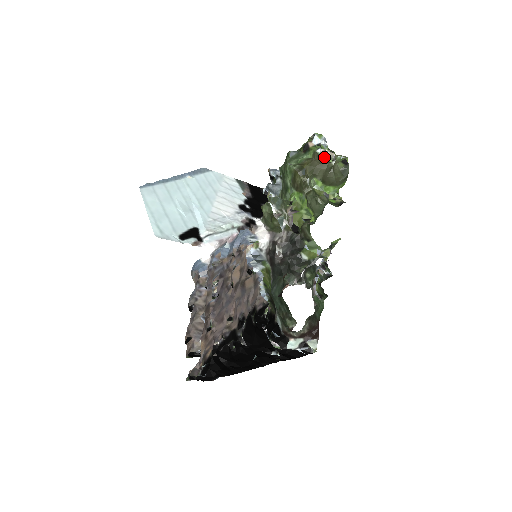
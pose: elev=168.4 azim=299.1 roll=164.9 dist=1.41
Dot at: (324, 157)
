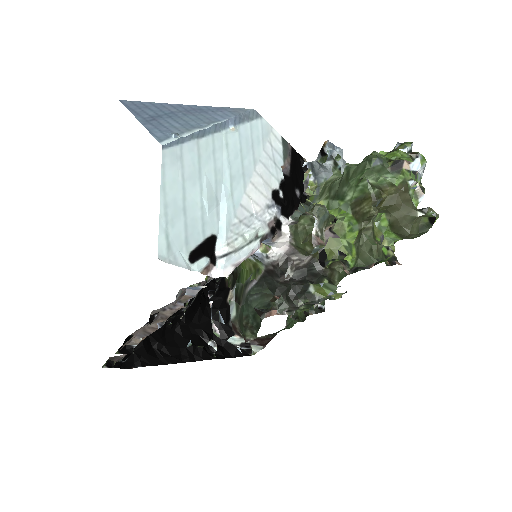
Dot at: (410, 192)
